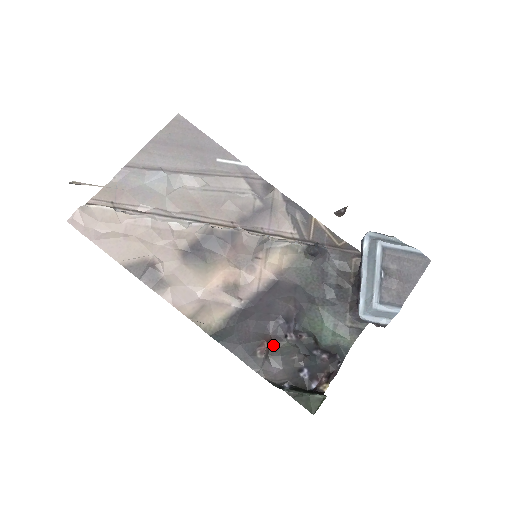
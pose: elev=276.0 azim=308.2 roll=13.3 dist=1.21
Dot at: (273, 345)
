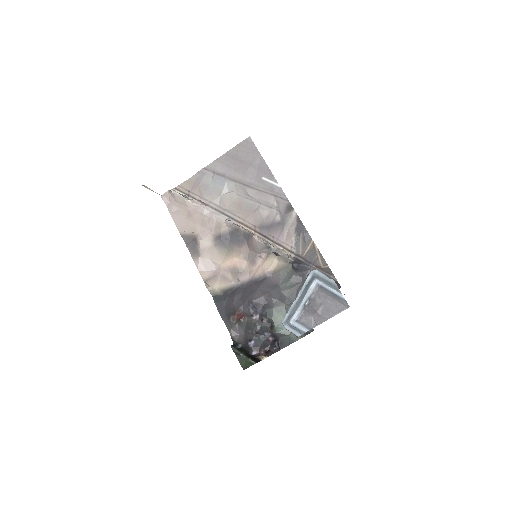
Dot at: (244, 318)
